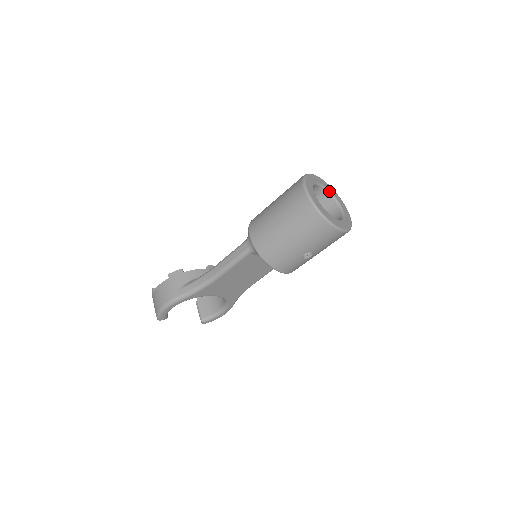
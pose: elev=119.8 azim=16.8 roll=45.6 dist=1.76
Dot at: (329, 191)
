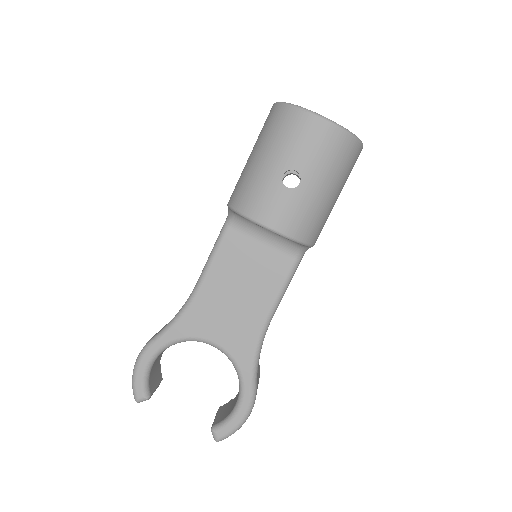
Dot at: occluded
